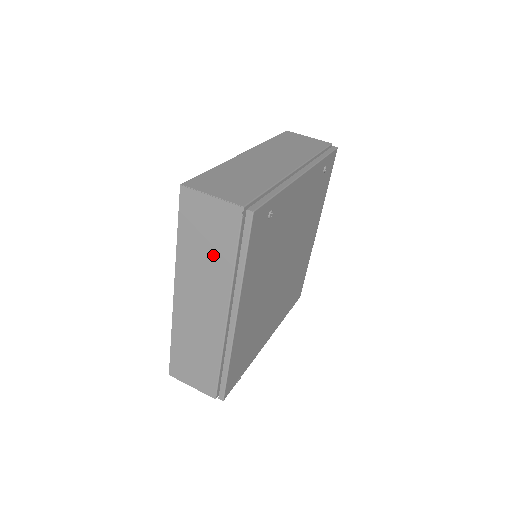
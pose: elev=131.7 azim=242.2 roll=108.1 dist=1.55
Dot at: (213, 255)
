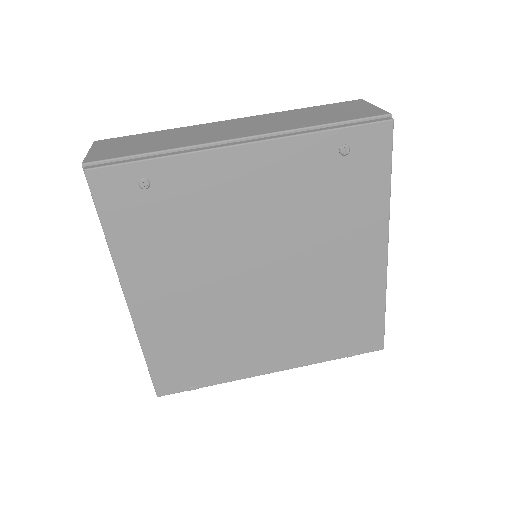
Dot at: occluded
